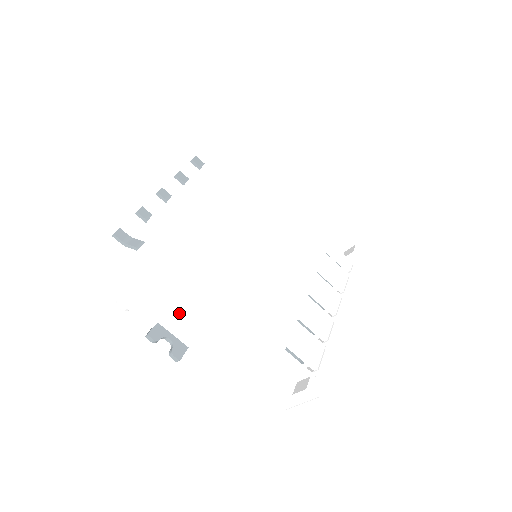
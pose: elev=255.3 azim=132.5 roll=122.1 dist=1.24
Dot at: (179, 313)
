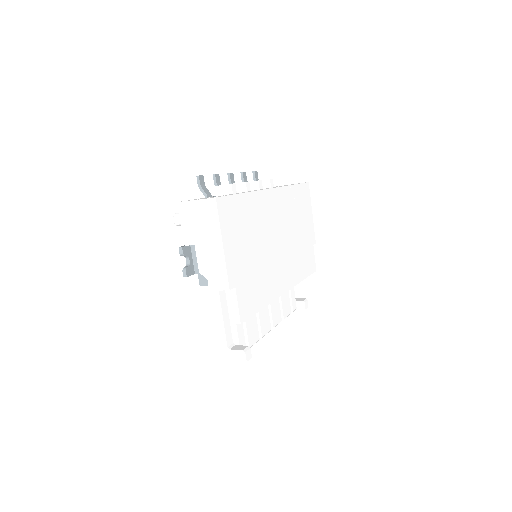
Dot at: (224, 247)
